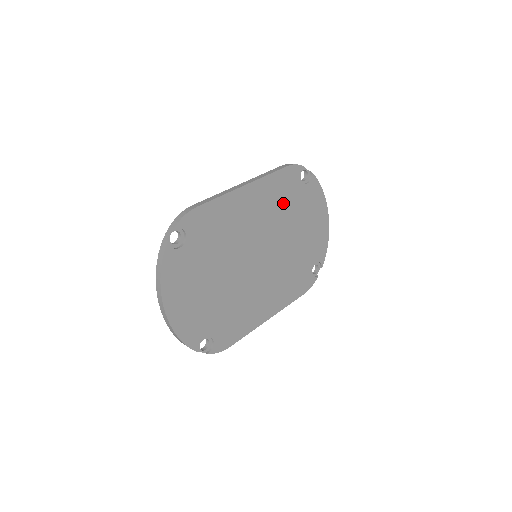
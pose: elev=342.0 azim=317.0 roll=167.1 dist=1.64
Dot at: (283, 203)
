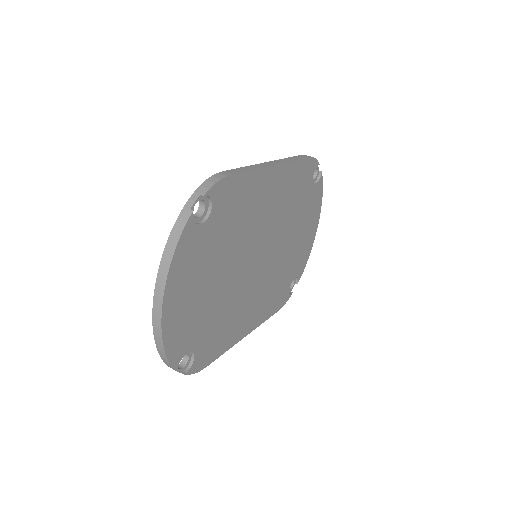
Dot at: (294, 199)
